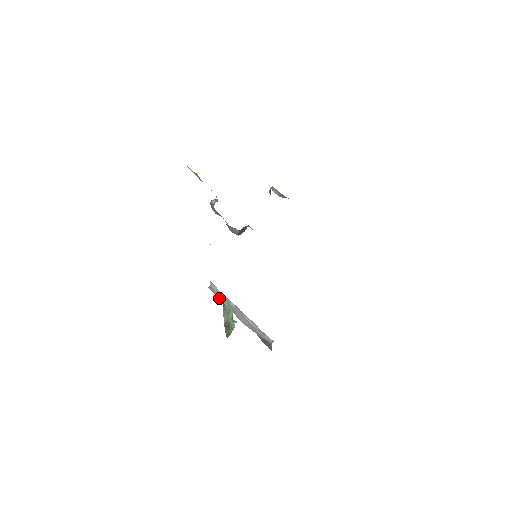
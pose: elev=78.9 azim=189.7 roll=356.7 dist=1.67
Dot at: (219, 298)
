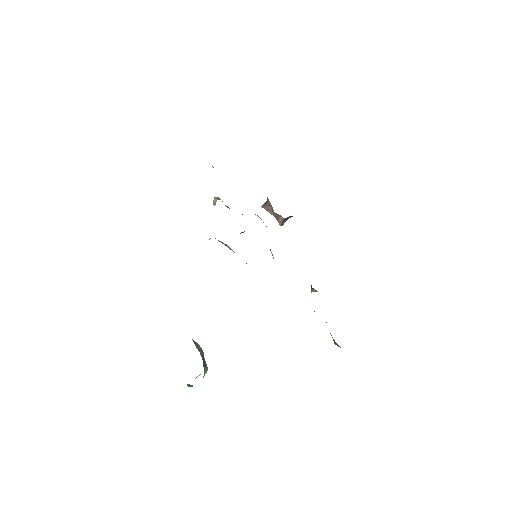
Dot at: occluded
